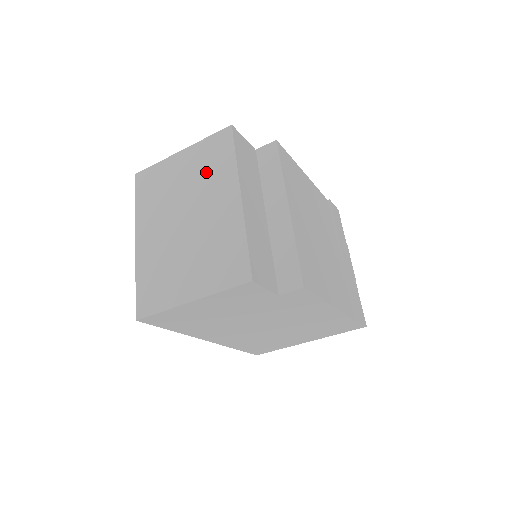
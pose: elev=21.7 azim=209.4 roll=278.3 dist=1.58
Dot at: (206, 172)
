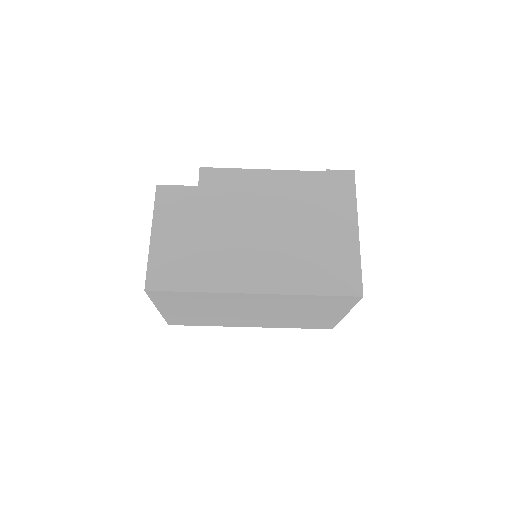
Dot at: occluded
